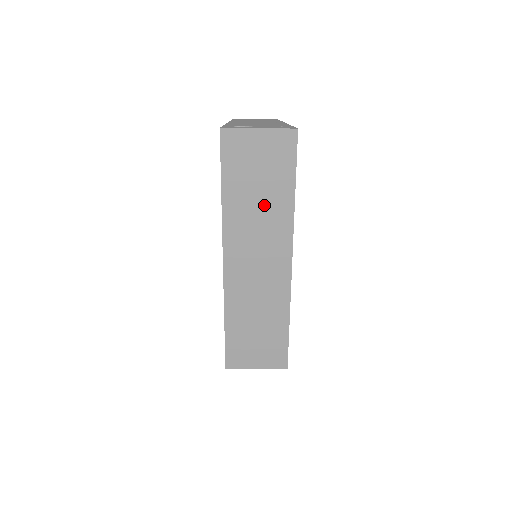
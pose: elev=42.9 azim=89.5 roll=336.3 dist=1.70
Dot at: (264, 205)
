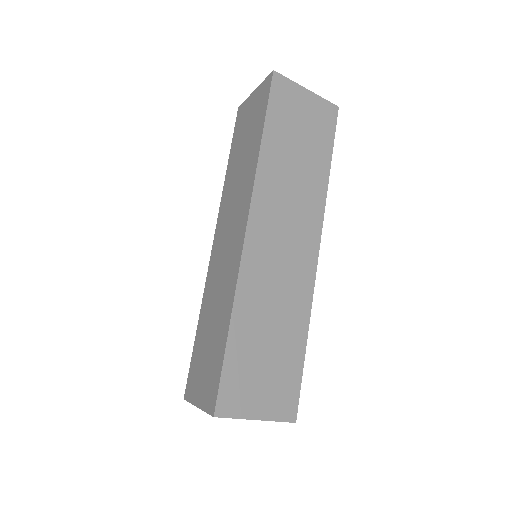
Dot at: (301, 171)
